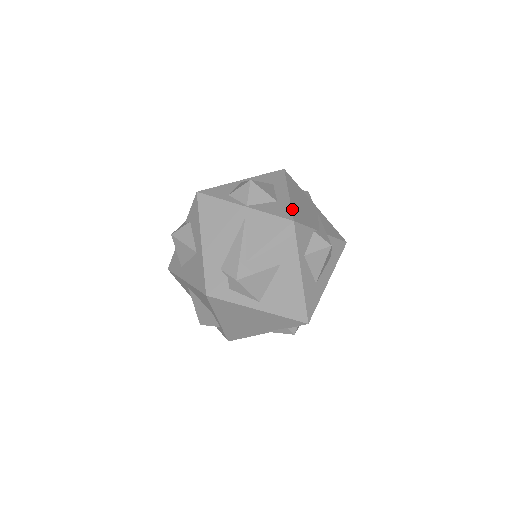
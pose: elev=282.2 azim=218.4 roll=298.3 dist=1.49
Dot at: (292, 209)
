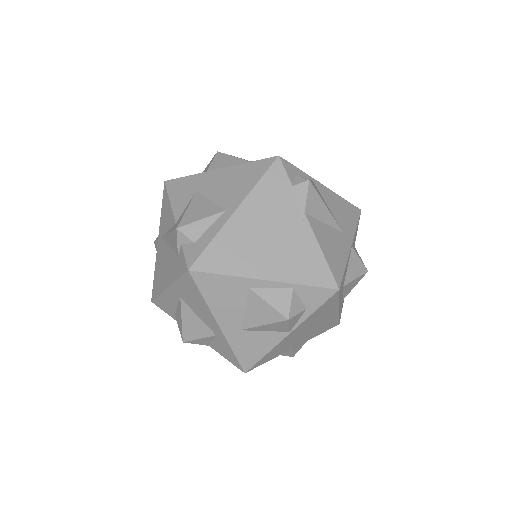
Dot at: occluded
